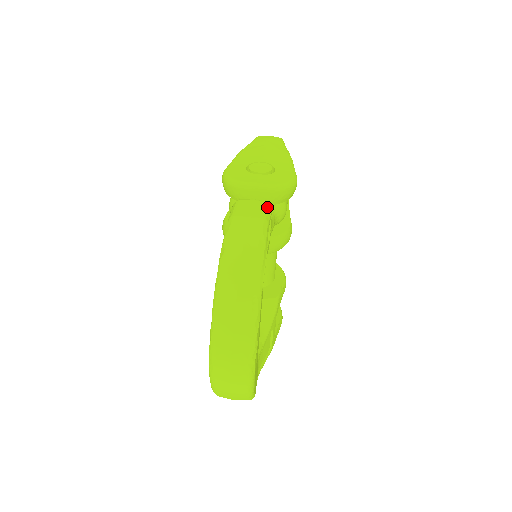
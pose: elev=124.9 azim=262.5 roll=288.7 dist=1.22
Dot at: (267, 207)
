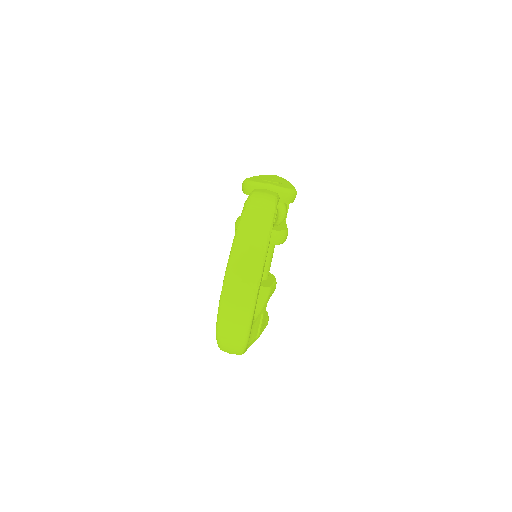
Dot at: (277, 194)
